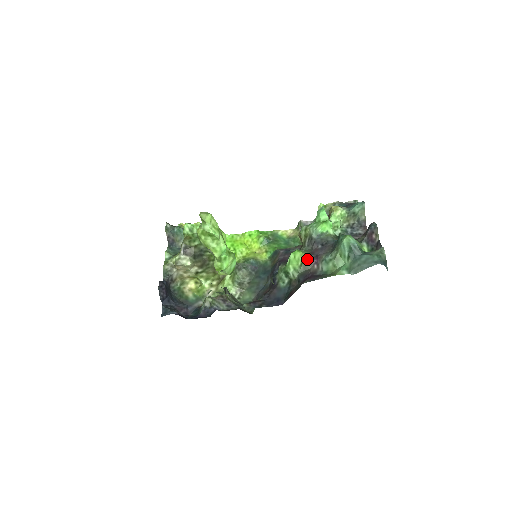
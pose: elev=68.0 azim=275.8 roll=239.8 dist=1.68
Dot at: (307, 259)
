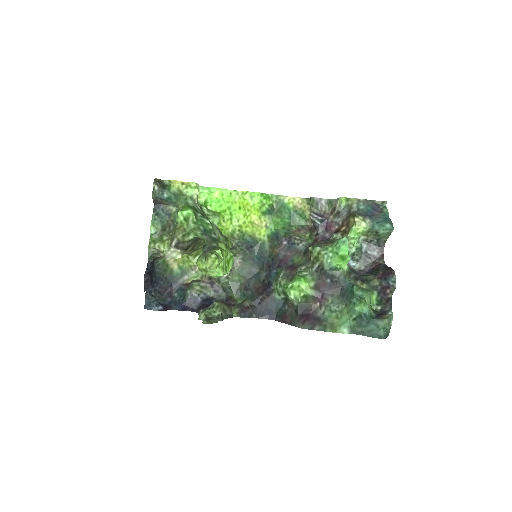
Dot at: (311, 295)
